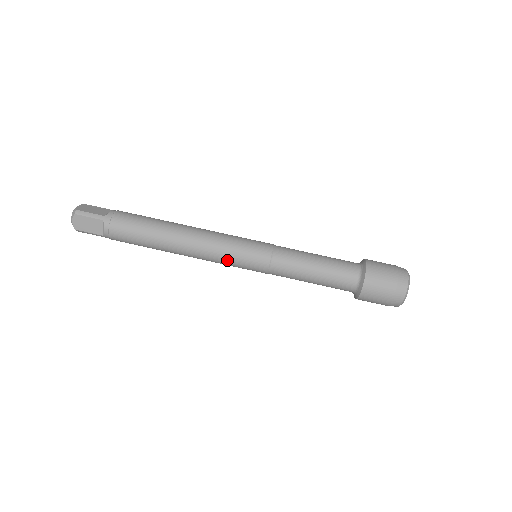
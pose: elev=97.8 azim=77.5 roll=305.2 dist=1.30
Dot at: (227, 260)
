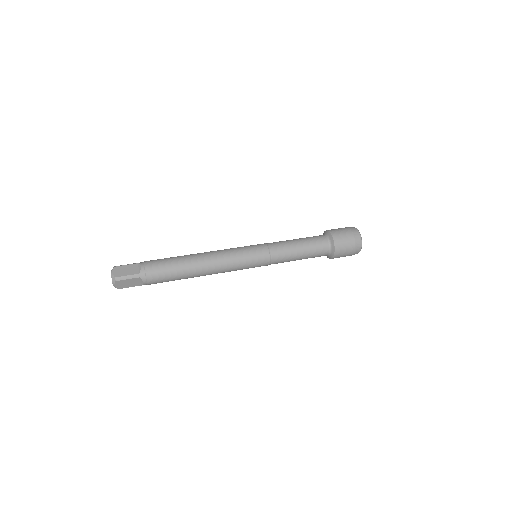
Dot at: (238, 254)
